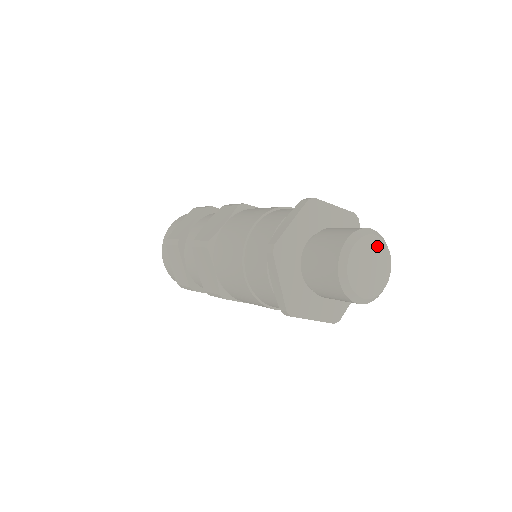
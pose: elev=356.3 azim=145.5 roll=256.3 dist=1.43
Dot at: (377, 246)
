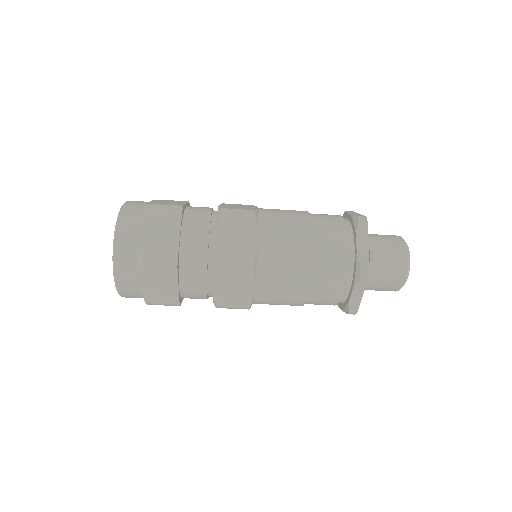
Dot at: occluded
